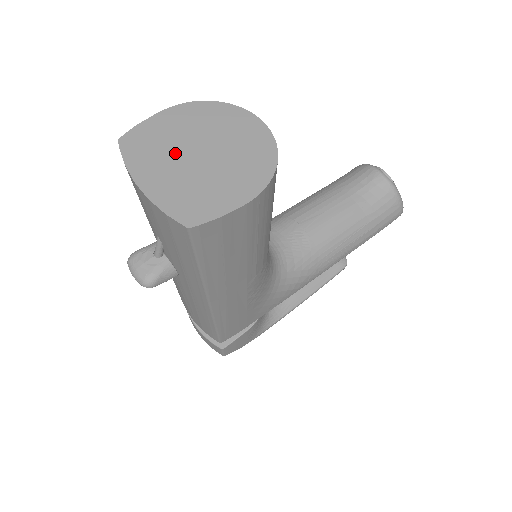
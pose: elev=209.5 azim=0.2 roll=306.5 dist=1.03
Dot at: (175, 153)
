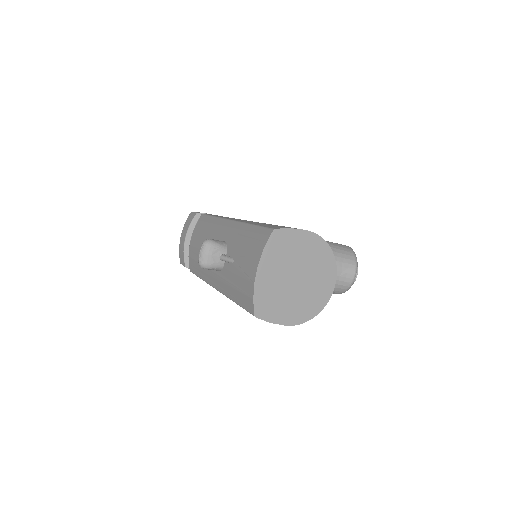
Dot at: (288, 266)
